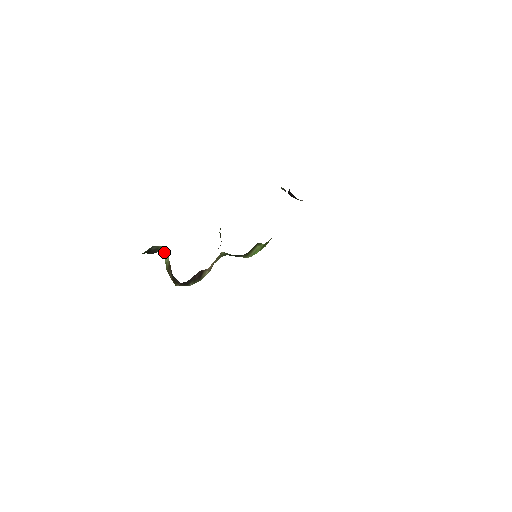
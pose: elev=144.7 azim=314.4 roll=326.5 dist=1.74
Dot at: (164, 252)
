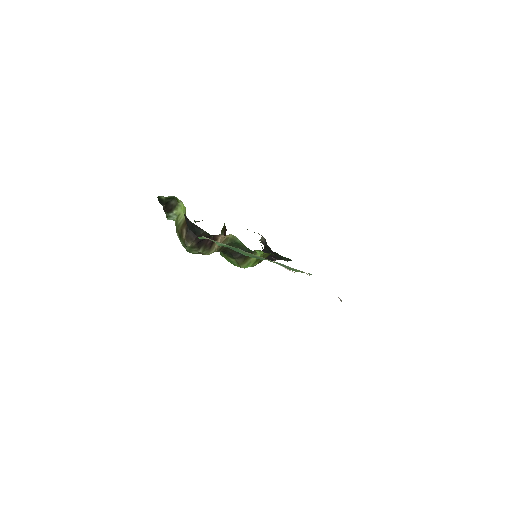
Dot at: (178, 215)
